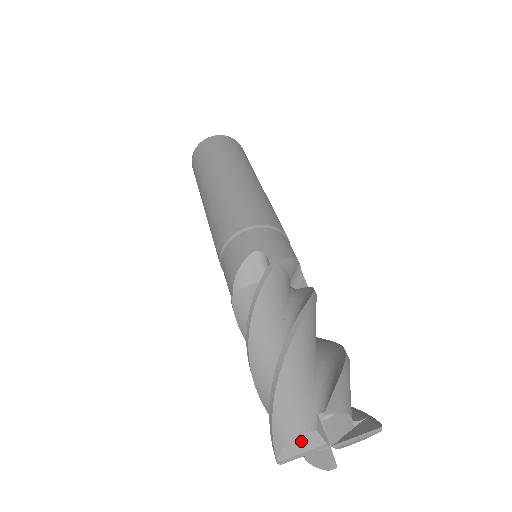
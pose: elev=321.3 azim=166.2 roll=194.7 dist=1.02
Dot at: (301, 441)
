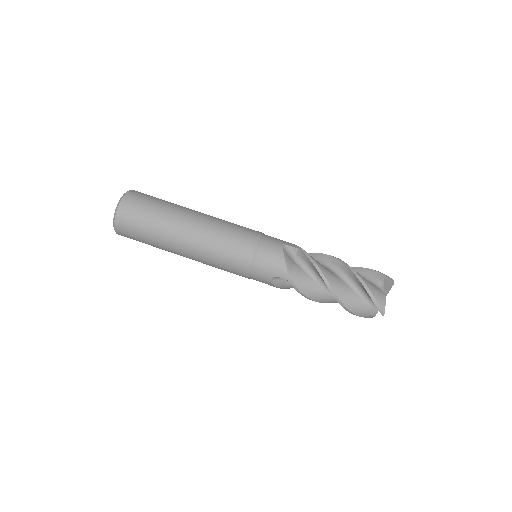
Dot at: occluded
